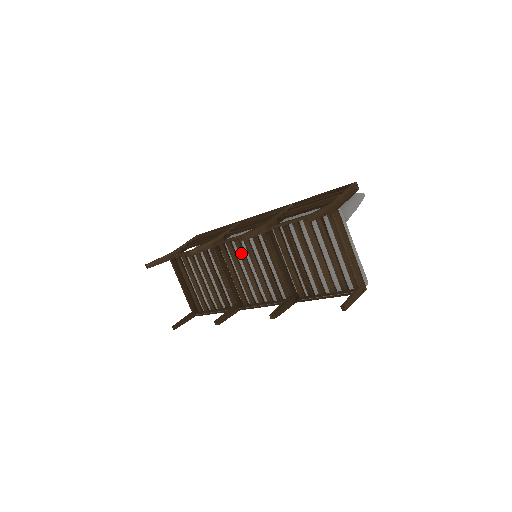
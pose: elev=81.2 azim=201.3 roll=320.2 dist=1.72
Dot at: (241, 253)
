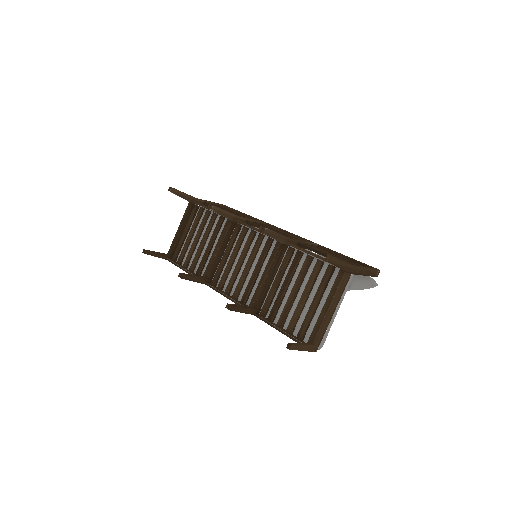
Dot at: (248, 243)
